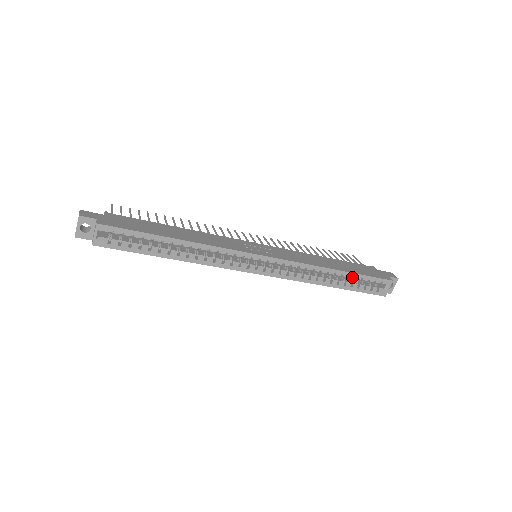
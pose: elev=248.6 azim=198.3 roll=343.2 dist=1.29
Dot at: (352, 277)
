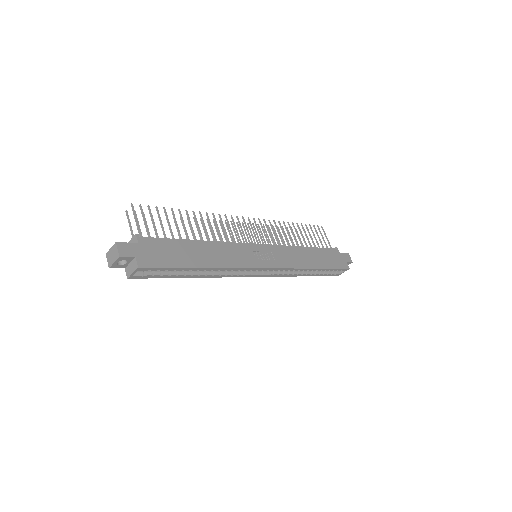
Dot at: (323, 270)
